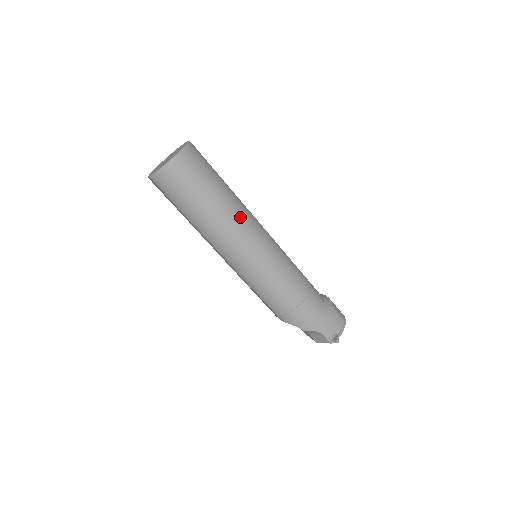
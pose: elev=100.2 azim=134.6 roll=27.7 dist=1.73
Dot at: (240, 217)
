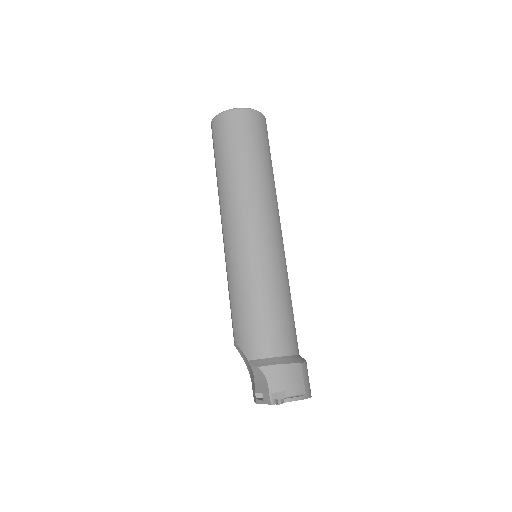
Dot at: (263, 193)
